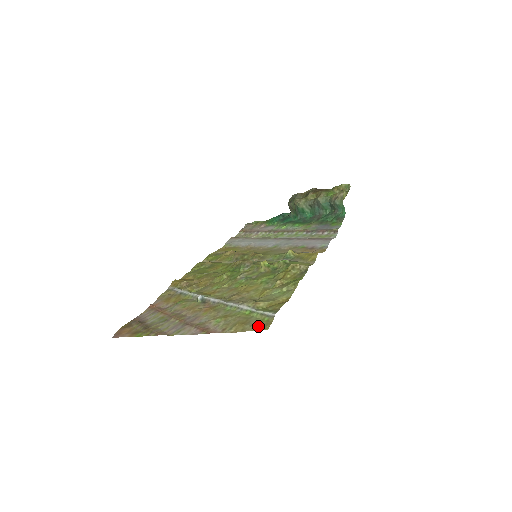
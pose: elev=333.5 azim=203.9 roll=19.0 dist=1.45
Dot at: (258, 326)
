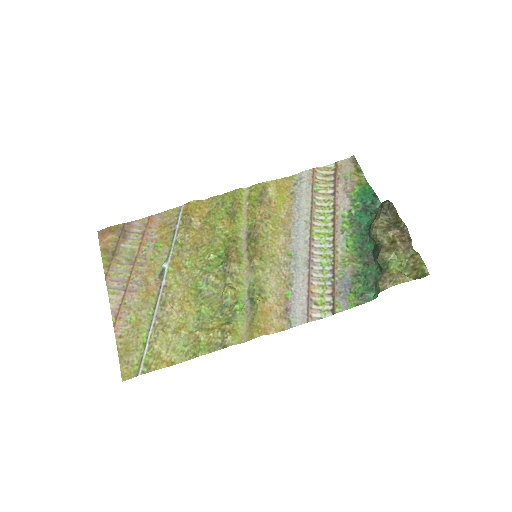
Dot at: (125, 369)
